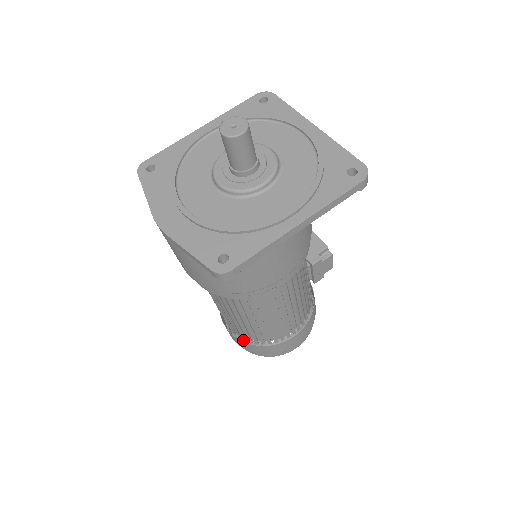
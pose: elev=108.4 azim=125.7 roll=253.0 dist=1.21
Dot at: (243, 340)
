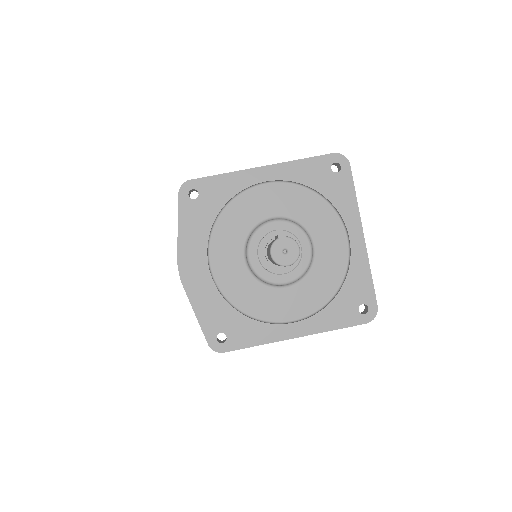
Dot at: occluded
